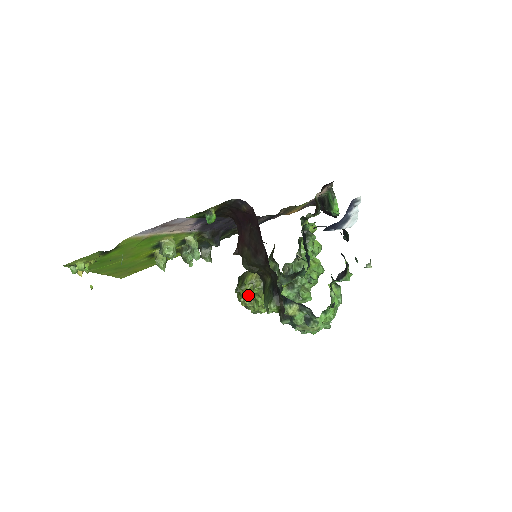
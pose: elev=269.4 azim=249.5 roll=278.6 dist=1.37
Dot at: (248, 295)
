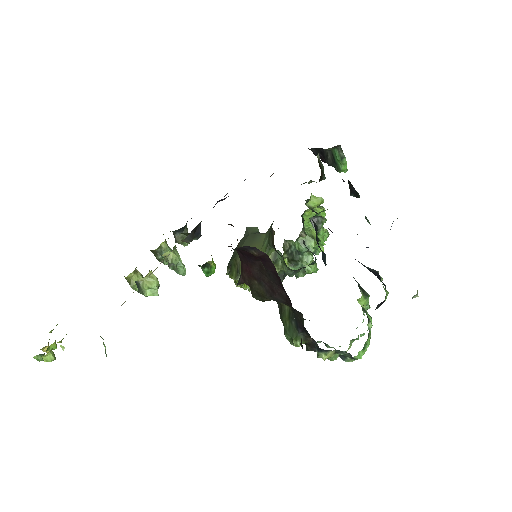
Dot at: occluded
